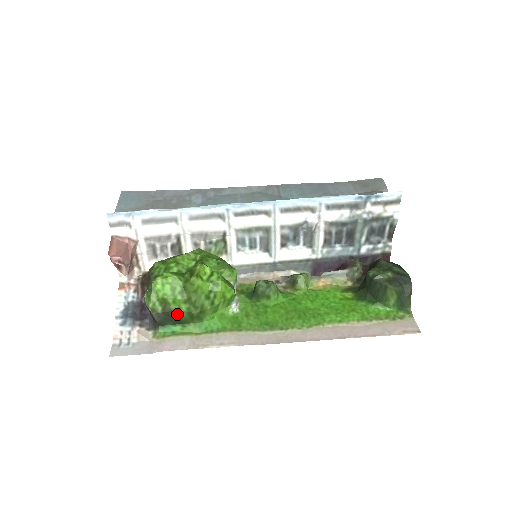
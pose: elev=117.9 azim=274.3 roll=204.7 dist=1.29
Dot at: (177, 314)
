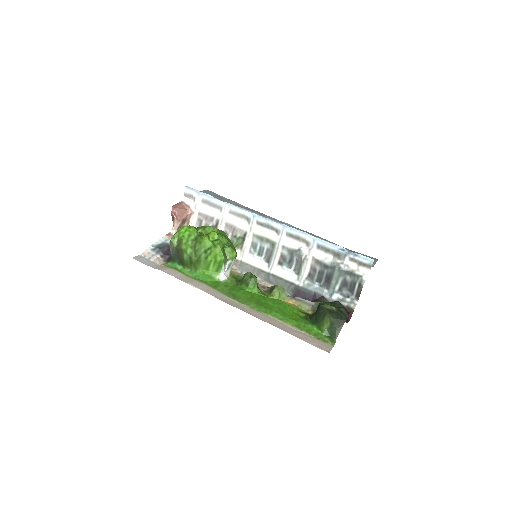
Dot at: (183, 254)
